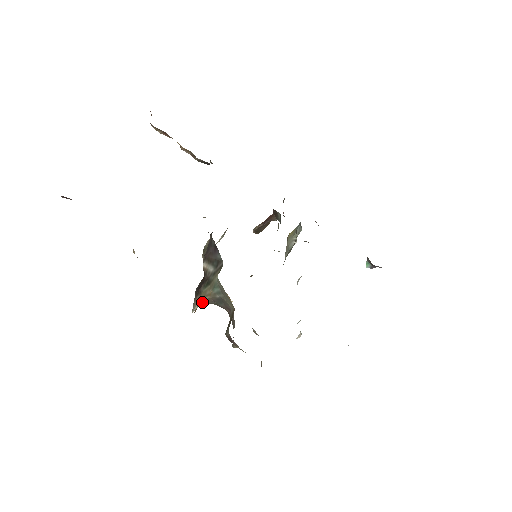
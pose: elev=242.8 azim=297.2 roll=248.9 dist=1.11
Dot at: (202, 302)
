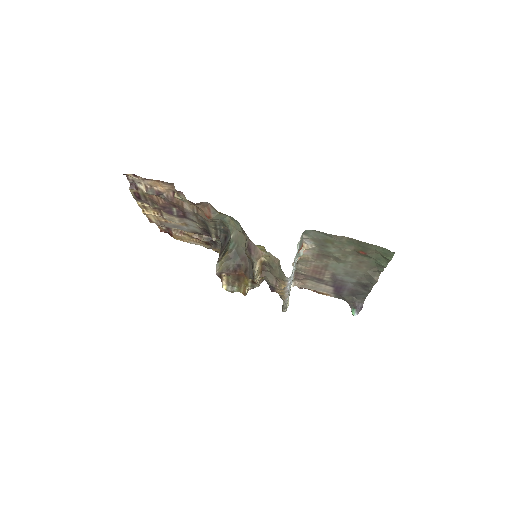
Dot at: (223, 261)
